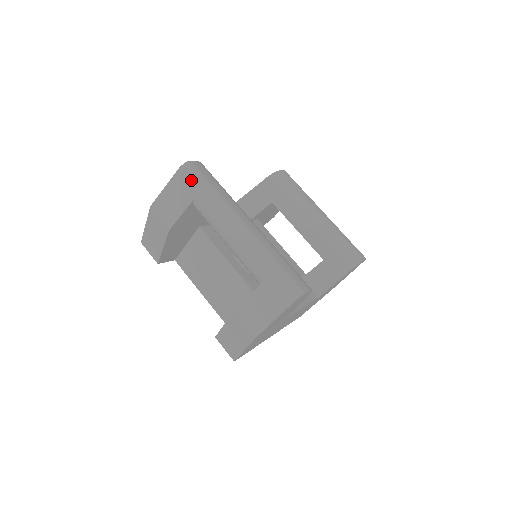
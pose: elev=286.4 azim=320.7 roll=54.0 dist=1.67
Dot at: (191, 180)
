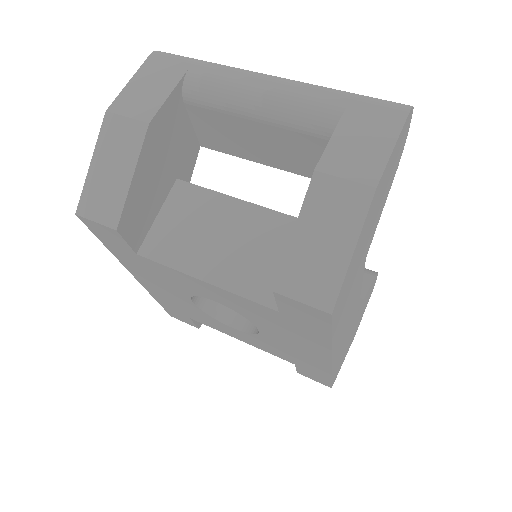
Dot at: (174, 57)
